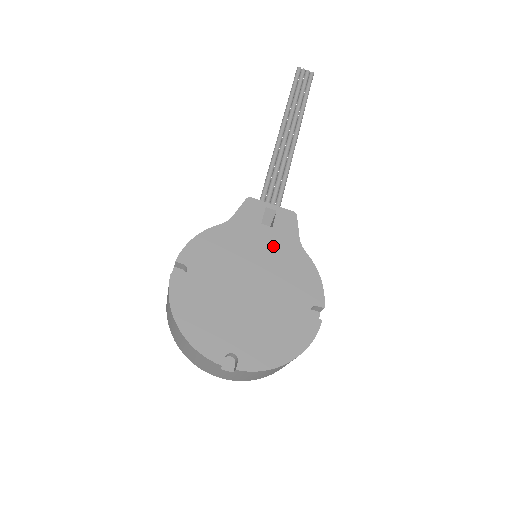
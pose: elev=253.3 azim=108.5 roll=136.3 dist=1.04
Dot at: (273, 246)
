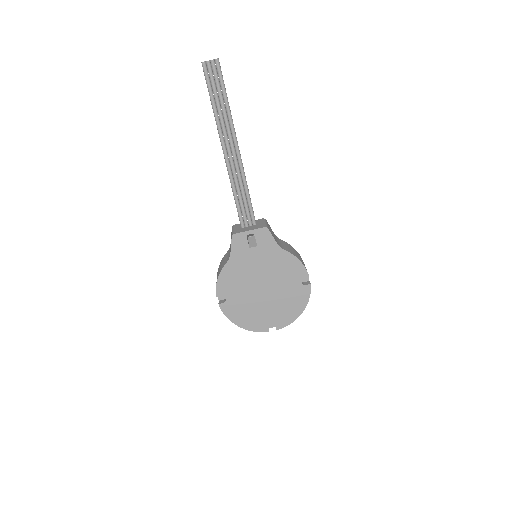
Dot at: (263, 258)
